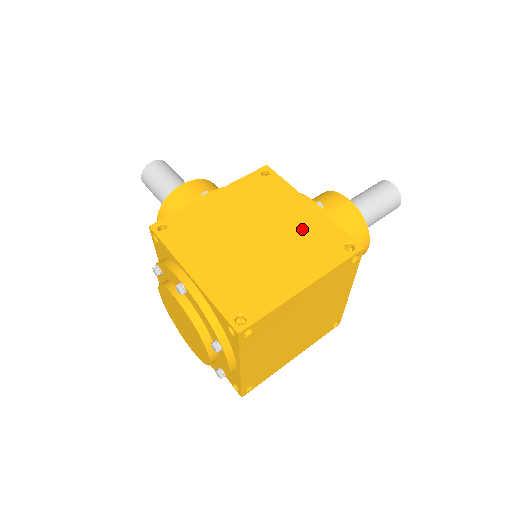
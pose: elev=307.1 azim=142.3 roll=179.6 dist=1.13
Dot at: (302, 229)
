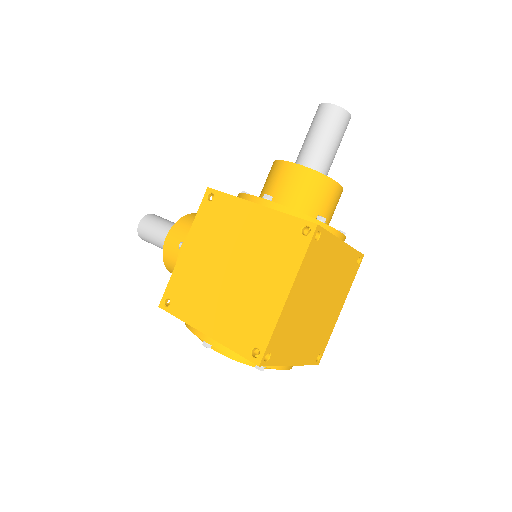
Dot at: (262, 237)
